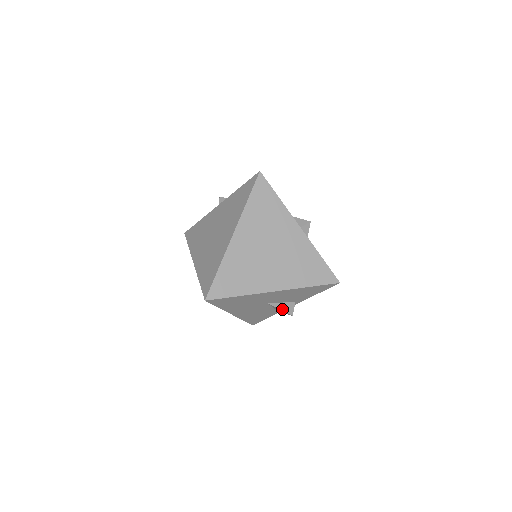
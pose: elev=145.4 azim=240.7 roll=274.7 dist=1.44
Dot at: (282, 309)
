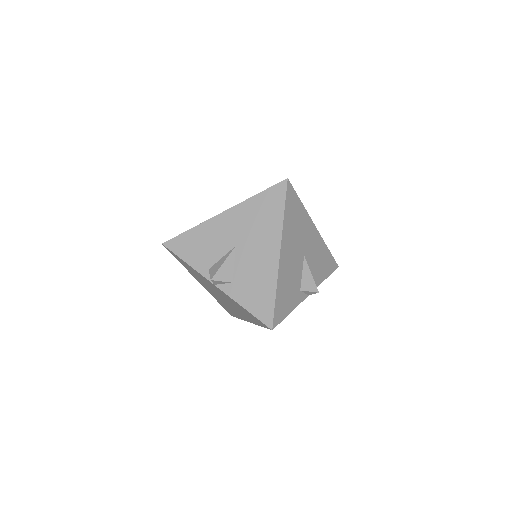
Dot at: occluded
